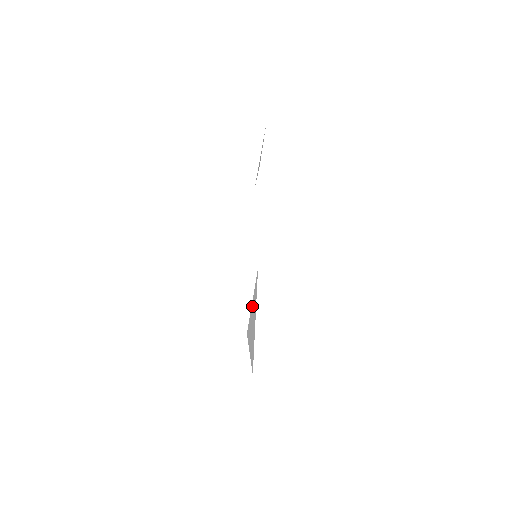
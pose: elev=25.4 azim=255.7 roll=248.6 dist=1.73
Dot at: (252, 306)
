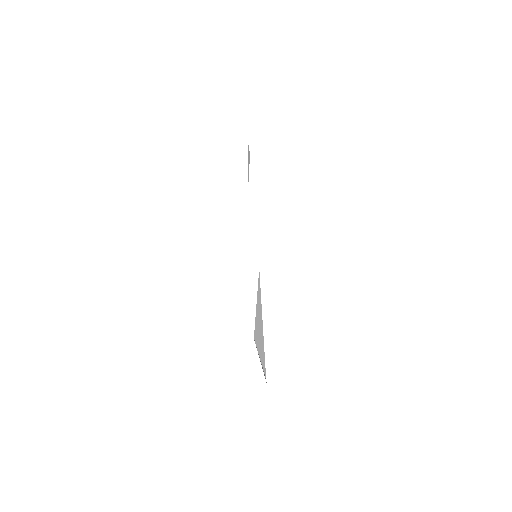
Dot at: (257, 309)
